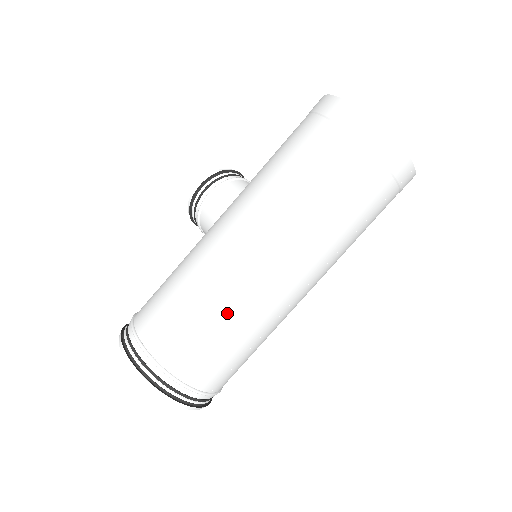
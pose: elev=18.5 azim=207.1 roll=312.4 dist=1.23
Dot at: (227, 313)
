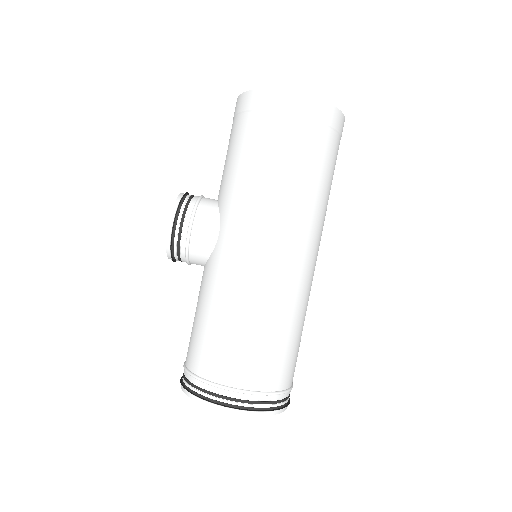
Dot at: (289, 314)
